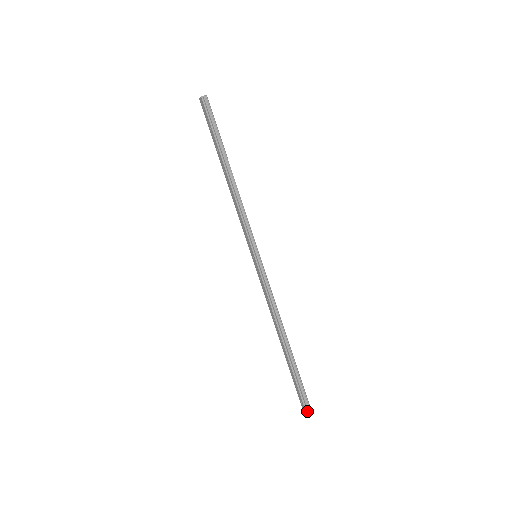
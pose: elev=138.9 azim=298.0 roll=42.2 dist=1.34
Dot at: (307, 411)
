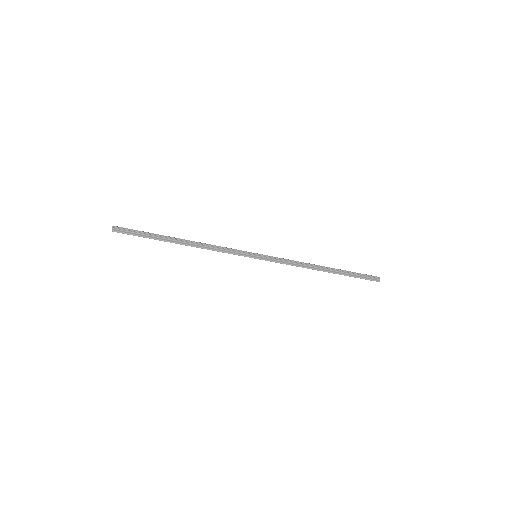
Dot at: (379, 281)
